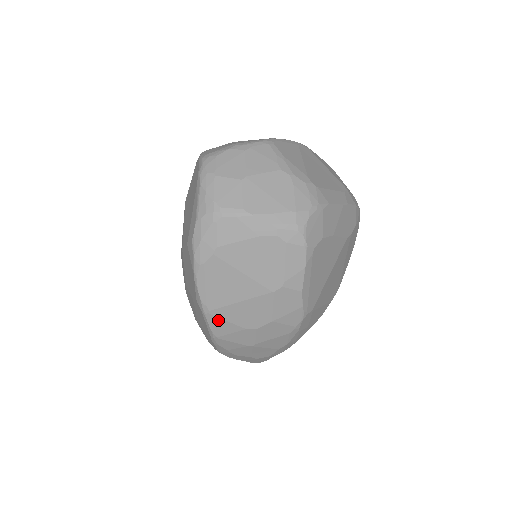
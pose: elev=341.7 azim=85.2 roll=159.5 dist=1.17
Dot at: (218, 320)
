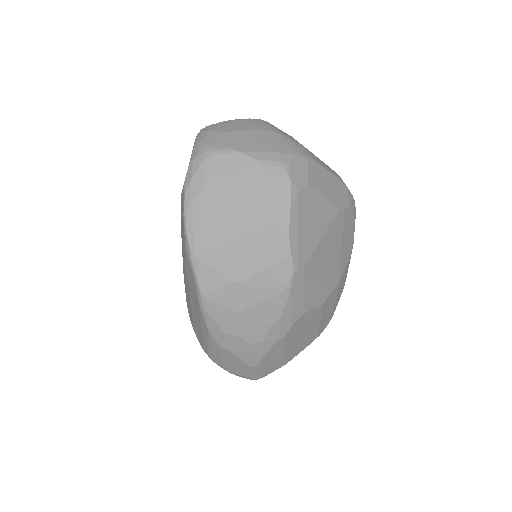
Dot at: (205, 270)
